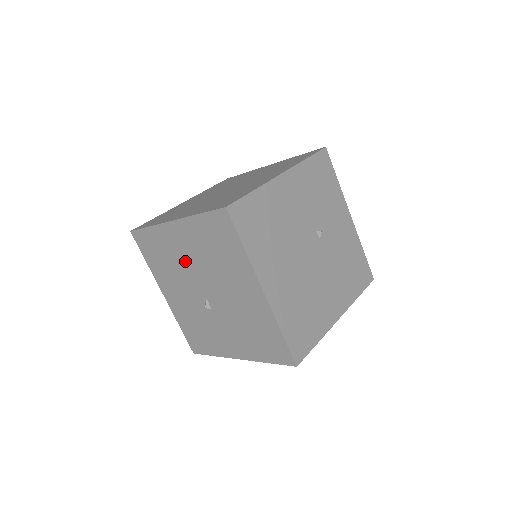
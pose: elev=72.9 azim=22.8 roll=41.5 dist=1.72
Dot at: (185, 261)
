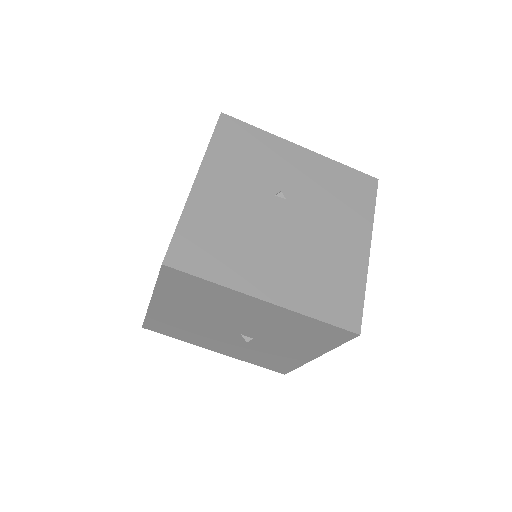
Dot at: (194, 321)
